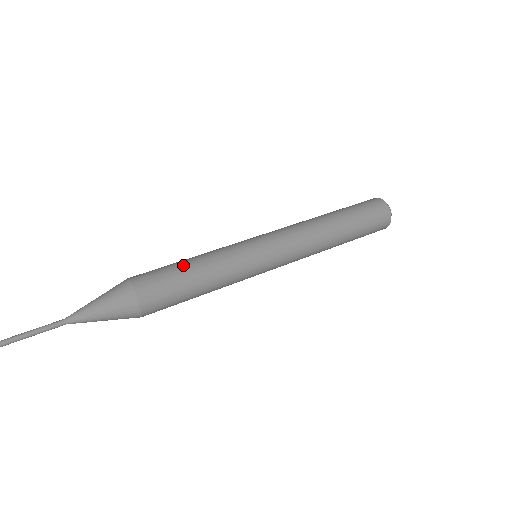
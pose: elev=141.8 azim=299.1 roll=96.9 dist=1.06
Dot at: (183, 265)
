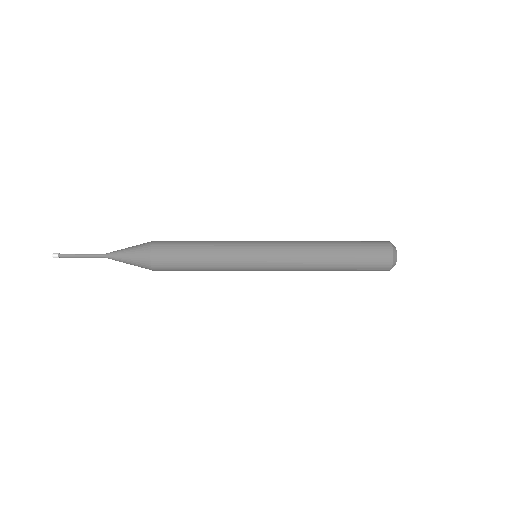
Dot at: occluded
